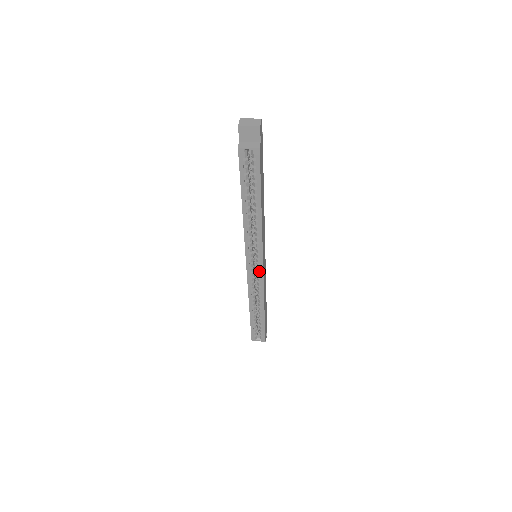
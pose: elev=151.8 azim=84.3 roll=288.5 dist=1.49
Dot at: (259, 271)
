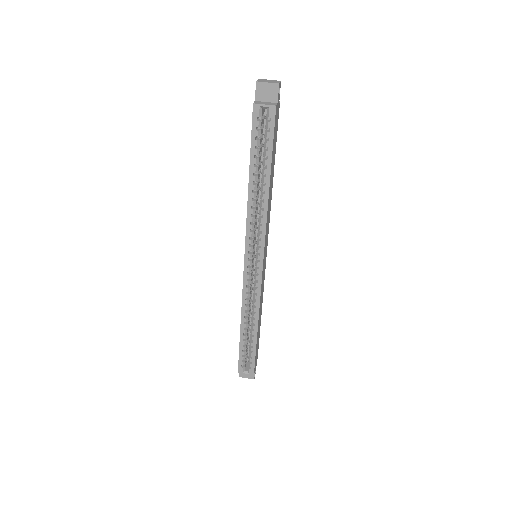
Dot at: (258, 271)
